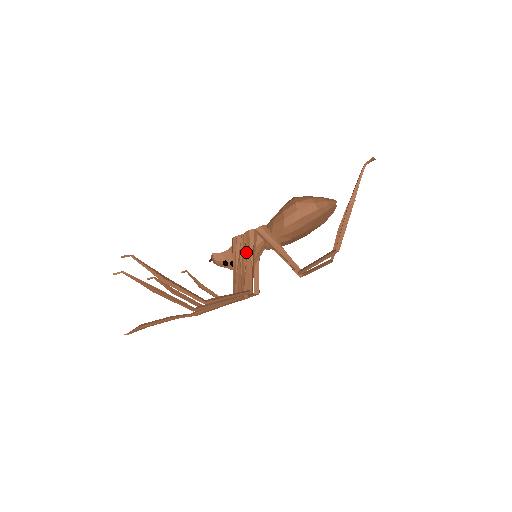
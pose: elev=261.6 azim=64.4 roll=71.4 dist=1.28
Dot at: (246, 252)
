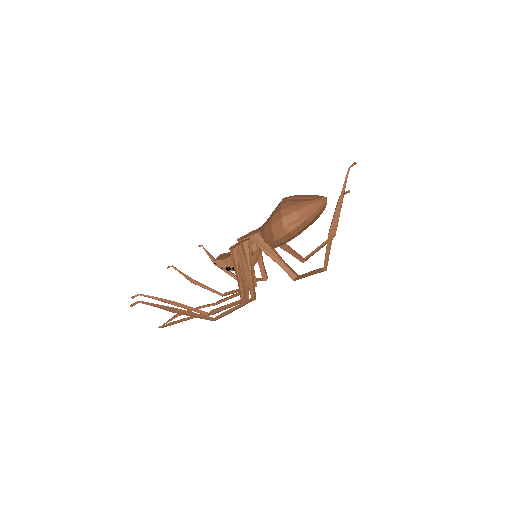
Dot at: (244, 262)
